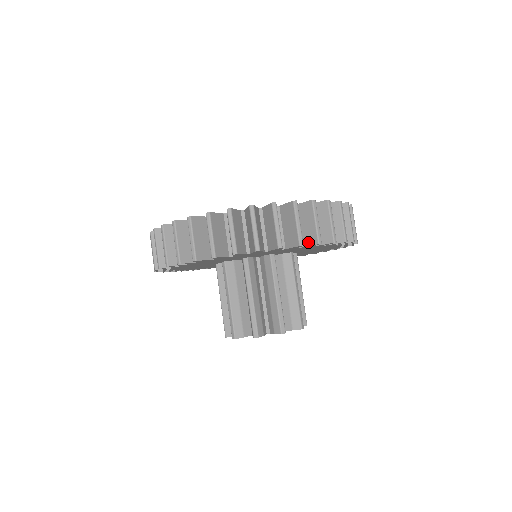
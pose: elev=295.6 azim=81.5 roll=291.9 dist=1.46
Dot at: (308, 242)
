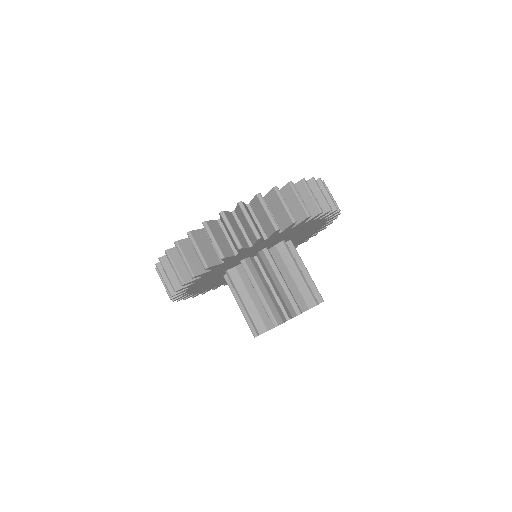
Dot at: (285, 225)
